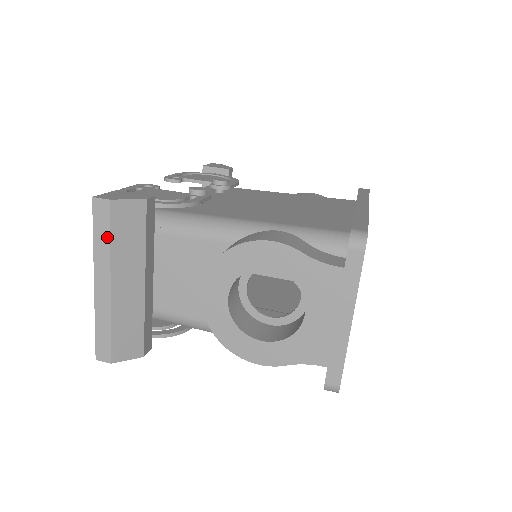
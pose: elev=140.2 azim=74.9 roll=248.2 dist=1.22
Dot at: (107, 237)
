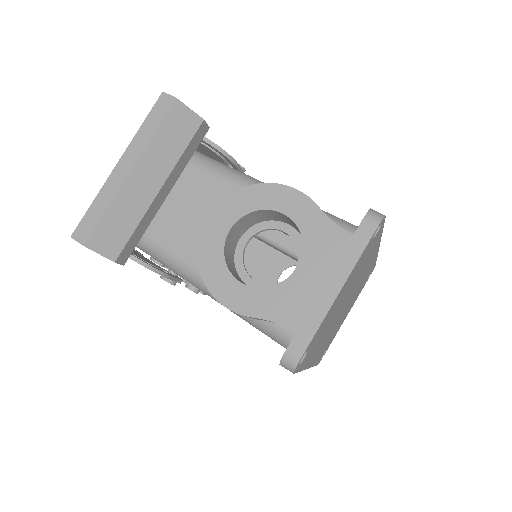
Dot at: (155, 127)
